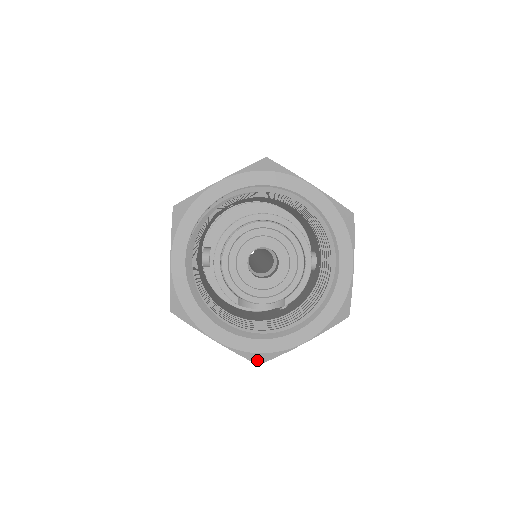
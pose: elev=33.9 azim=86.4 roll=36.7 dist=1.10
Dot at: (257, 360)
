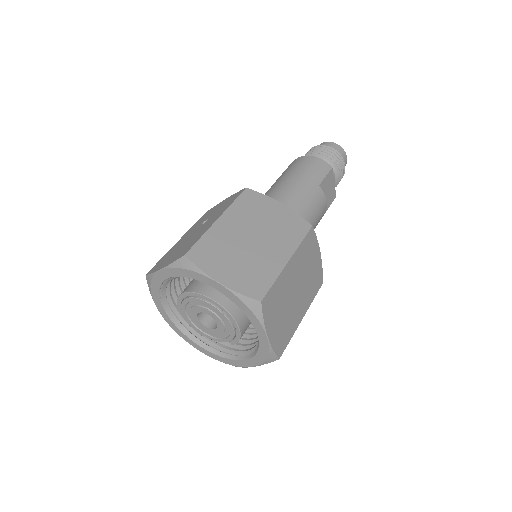
Dot at: occluded
